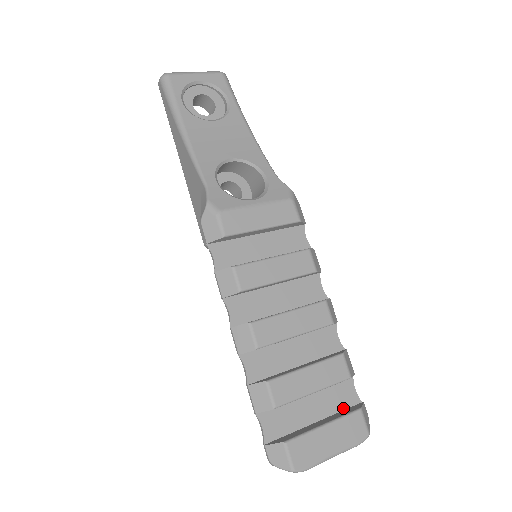
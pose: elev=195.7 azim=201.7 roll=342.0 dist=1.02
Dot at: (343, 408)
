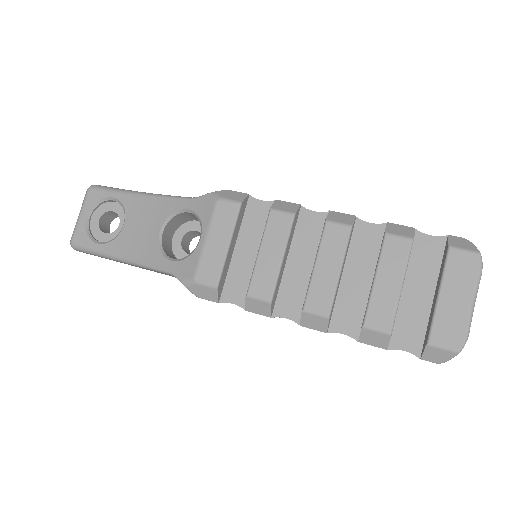
Dot at: (440, 260)
